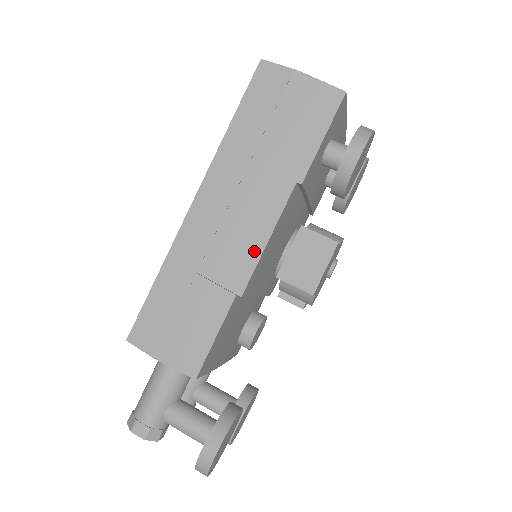
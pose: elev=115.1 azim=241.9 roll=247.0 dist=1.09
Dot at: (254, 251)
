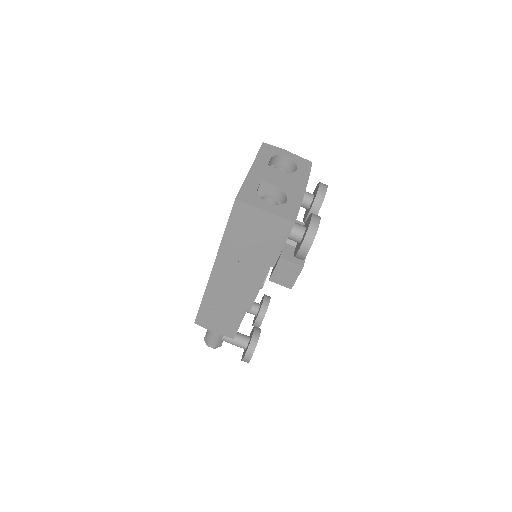
Dot at: (252, 295)
